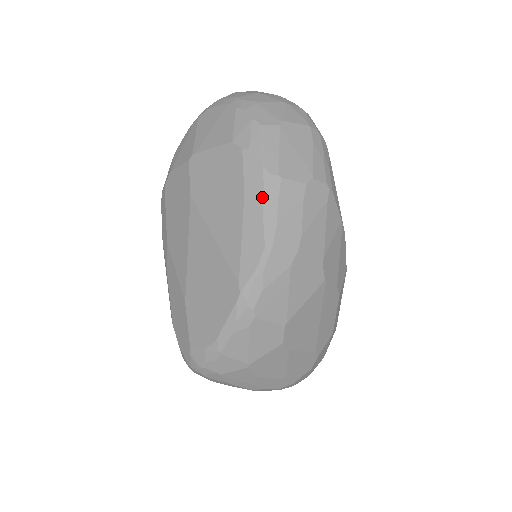
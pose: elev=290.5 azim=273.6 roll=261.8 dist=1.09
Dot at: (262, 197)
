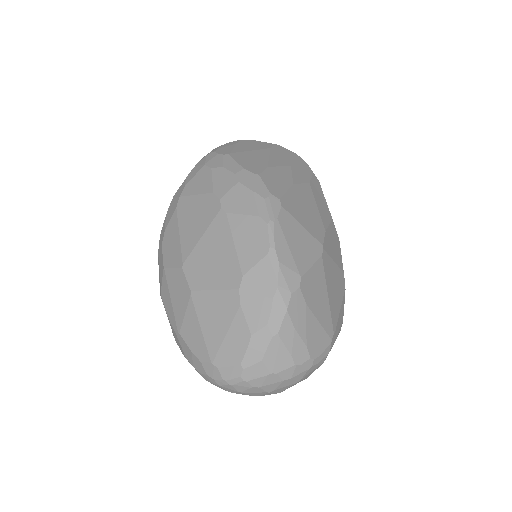
Dot at: occluded
